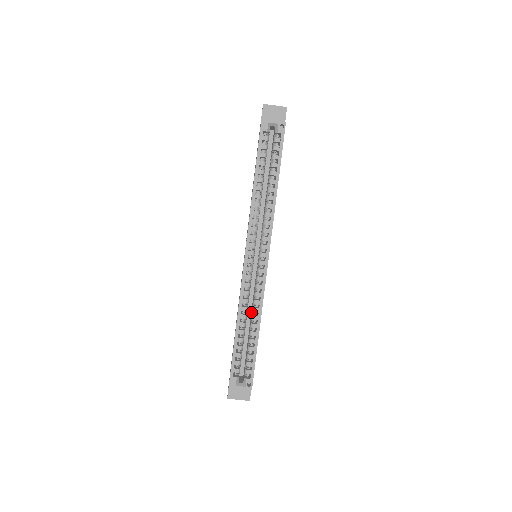
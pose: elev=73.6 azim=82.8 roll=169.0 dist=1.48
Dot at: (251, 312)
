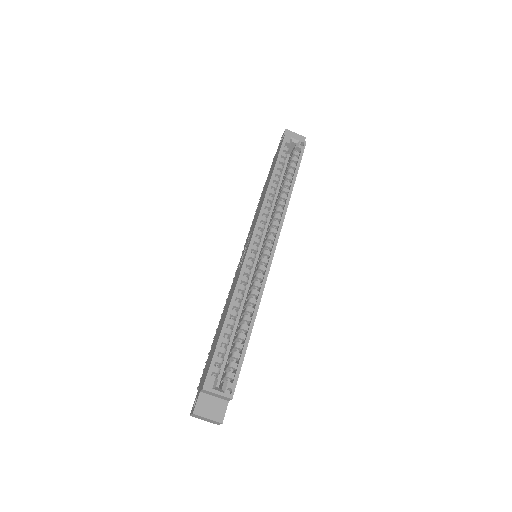
Dot at: (245, 306)
